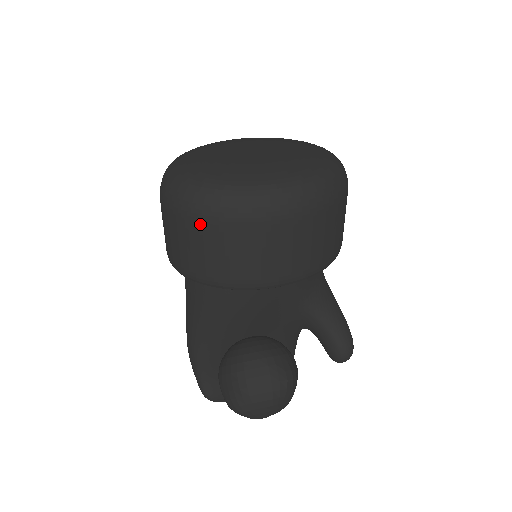
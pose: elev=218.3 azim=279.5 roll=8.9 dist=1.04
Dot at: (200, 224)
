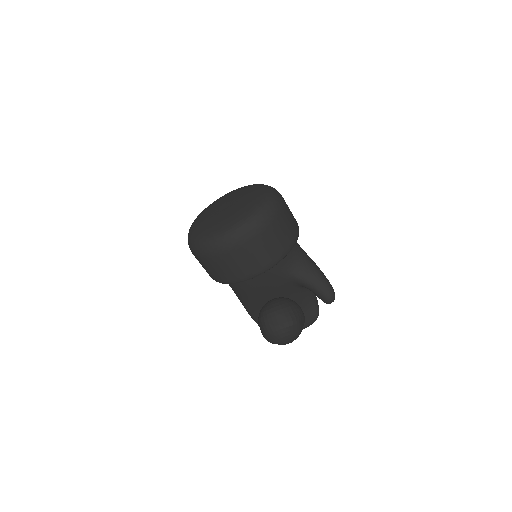
Dot at: (203, 259)
